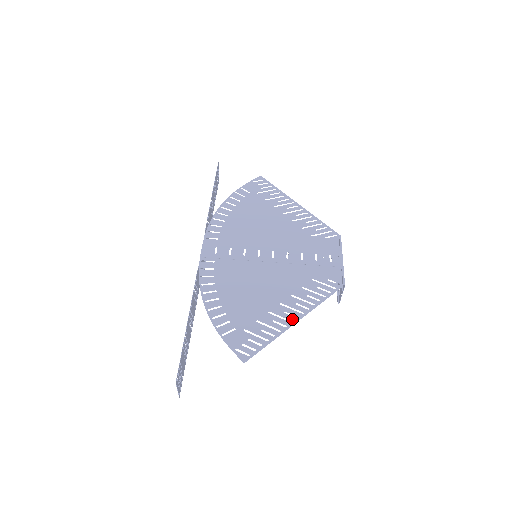
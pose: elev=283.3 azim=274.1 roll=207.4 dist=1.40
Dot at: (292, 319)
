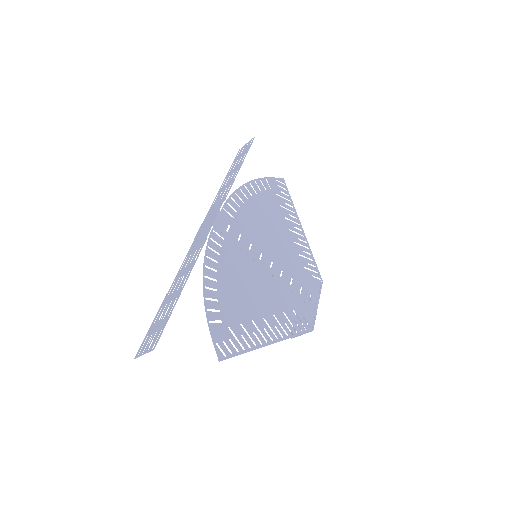
Dot at: (268, 339)
